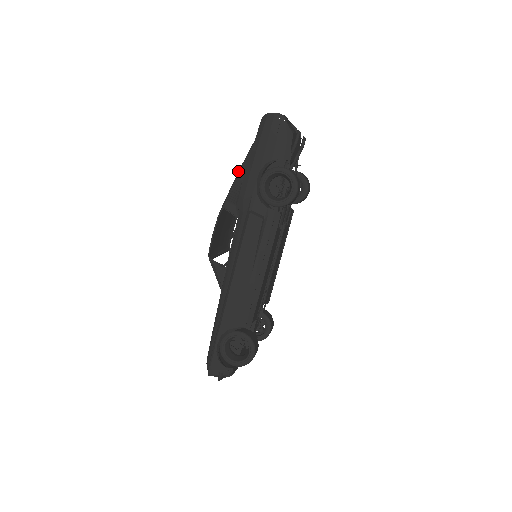
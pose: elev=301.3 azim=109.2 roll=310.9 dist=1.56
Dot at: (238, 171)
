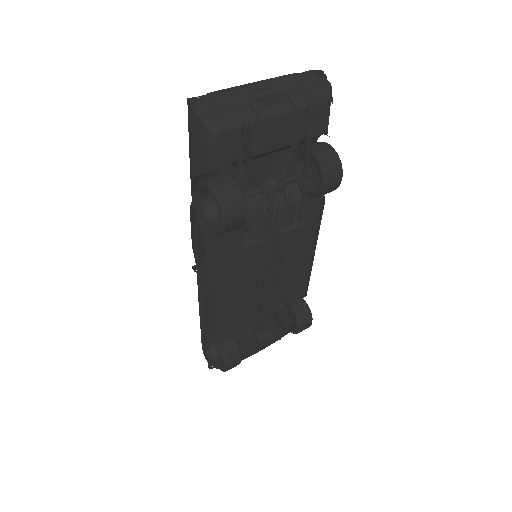
Dot at: occluded
